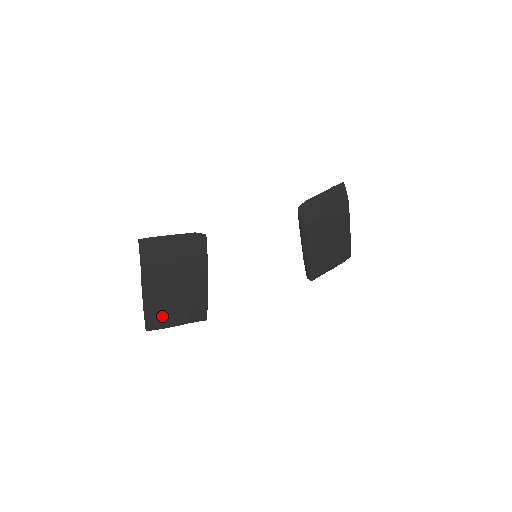
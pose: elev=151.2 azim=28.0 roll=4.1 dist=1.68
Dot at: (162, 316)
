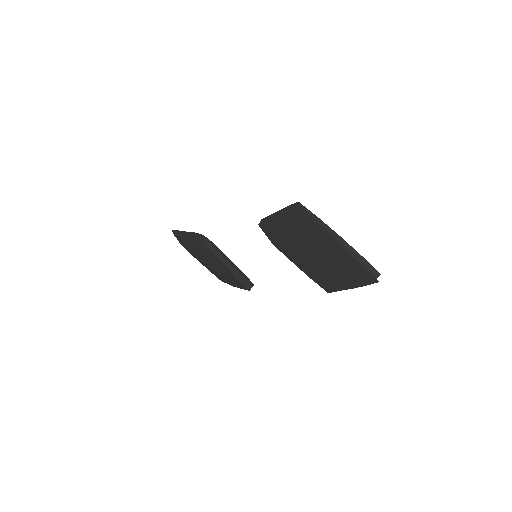
Dot at: (221, 277)
